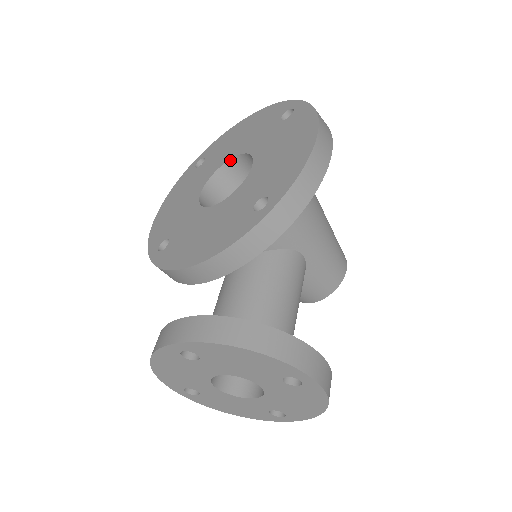
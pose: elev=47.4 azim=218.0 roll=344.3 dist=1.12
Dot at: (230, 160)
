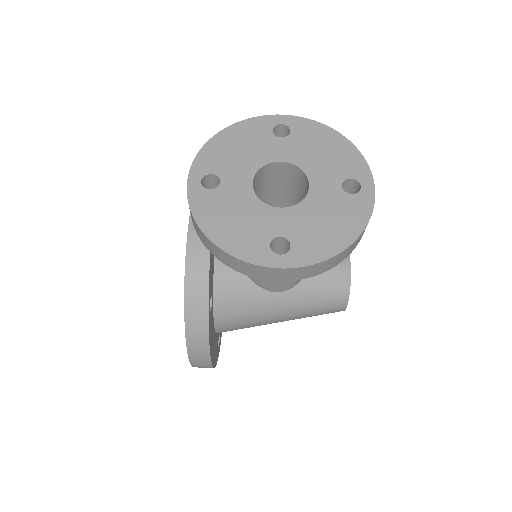
Dot at: occluded
